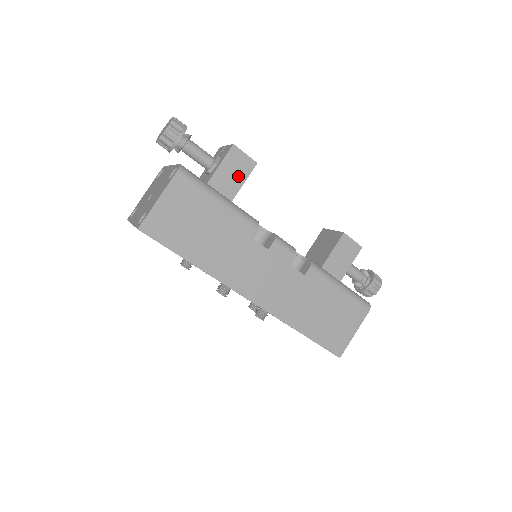
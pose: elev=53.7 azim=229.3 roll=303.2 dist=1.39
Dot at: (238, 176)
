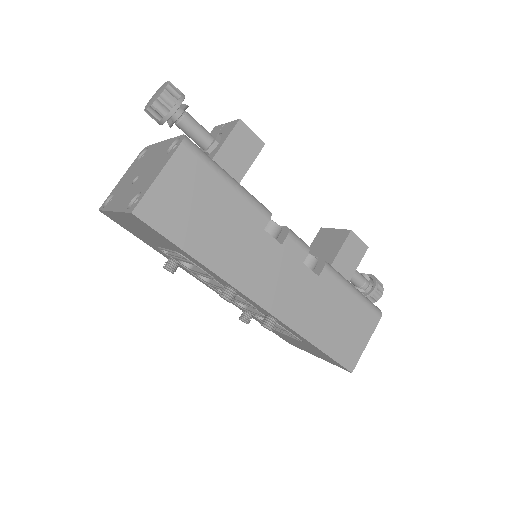
Dot at: (244, 158)
